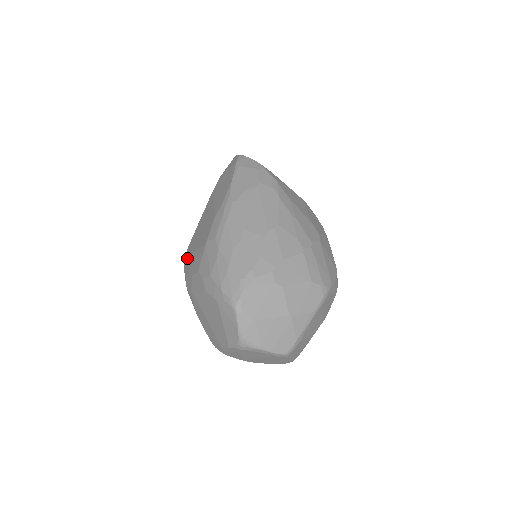
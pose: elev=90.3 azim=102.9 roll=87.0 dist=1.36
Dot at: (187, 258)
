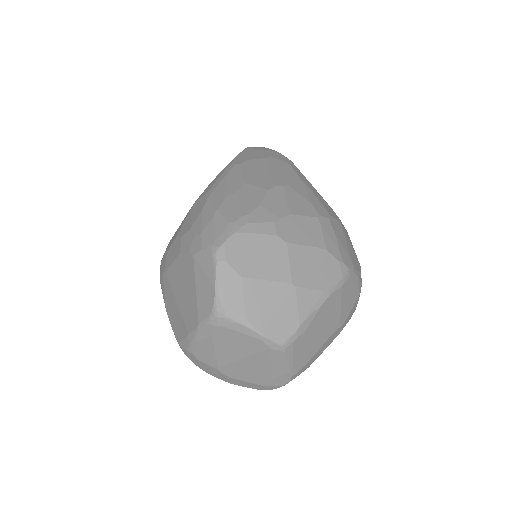
Dot at: (168, 244)
